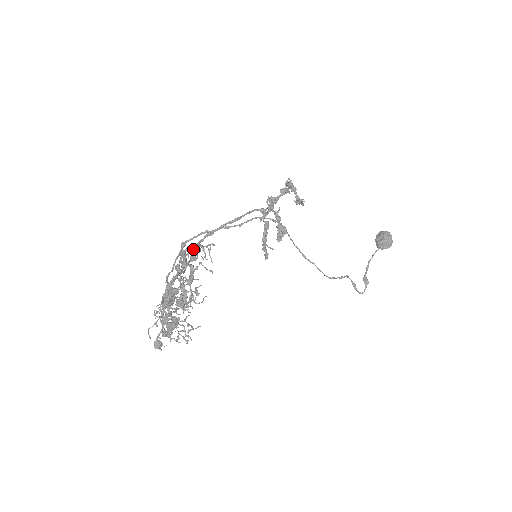
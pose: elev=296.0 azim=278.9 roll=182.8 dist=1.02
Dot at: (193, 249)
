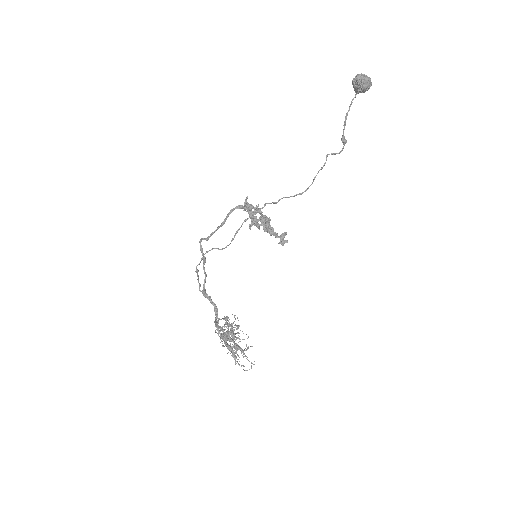
Dot at: occluded
